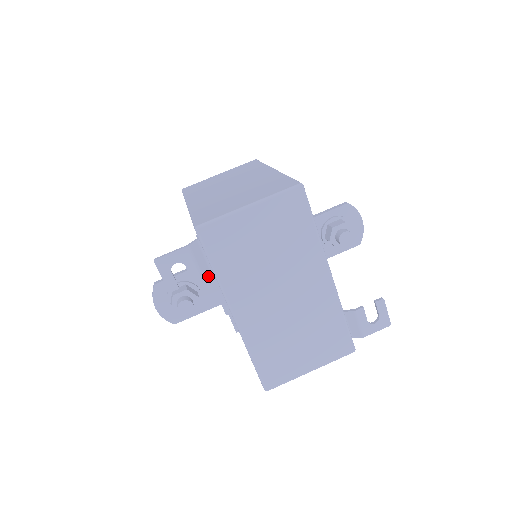
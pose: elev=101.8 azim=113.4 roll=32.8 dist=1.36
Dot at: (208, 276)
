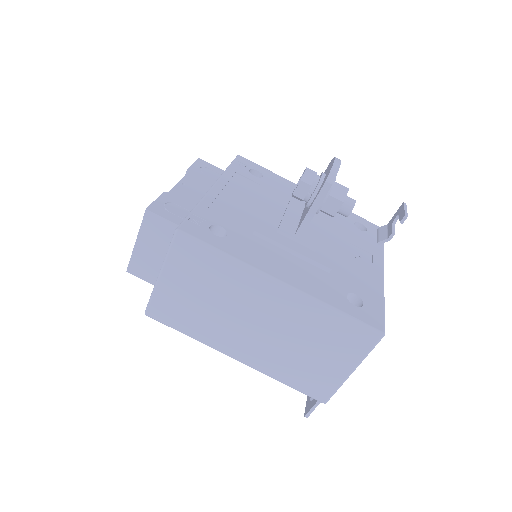
Dot at: occluded
